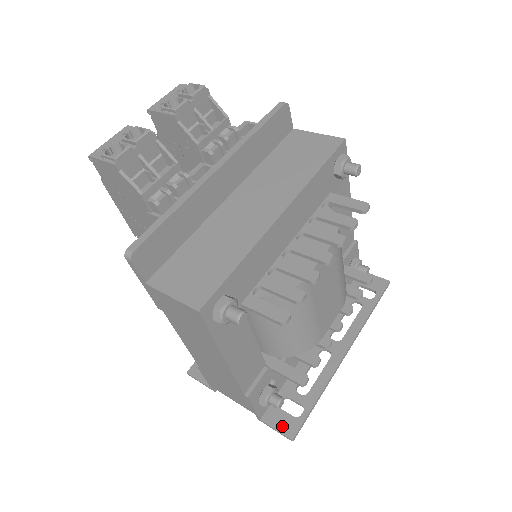
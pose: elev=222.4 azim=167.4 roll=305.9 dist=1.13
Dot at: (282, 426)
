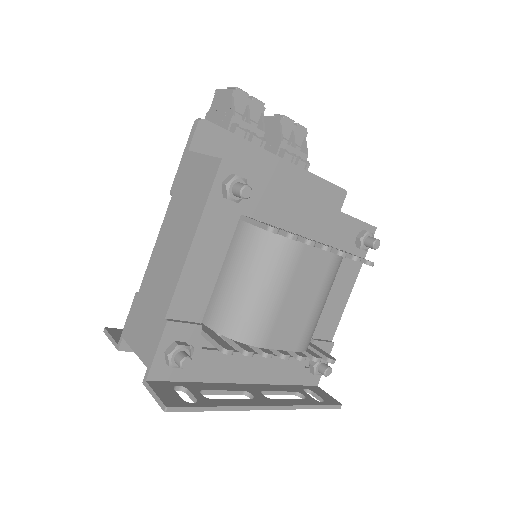
Dot at: (165, 395)
